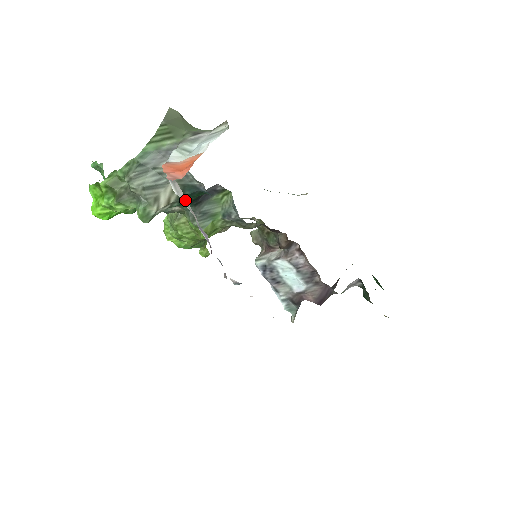
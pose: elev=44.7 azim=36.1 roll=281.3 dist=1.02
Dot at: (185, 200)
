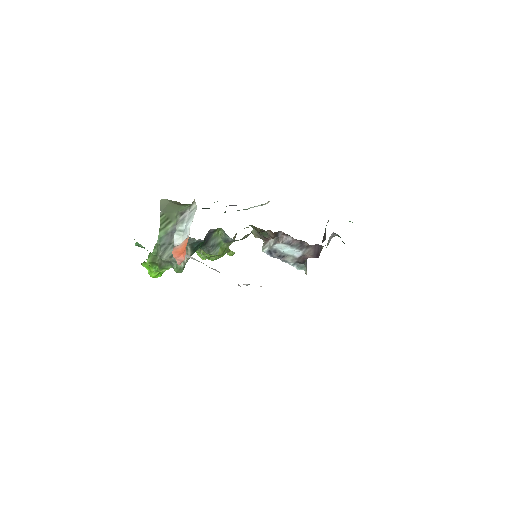
Dot at: (194, 259)
